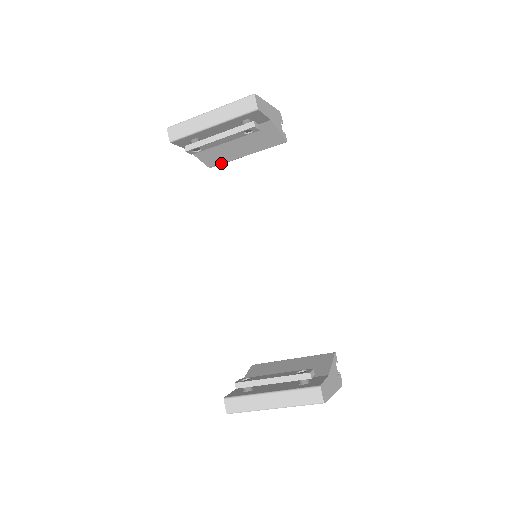
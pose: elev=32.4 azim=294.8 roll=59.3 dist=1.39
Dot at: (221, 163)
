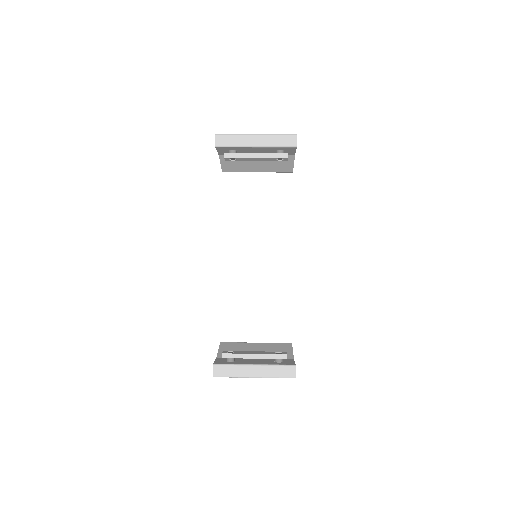
Dot at: (234, 171)
